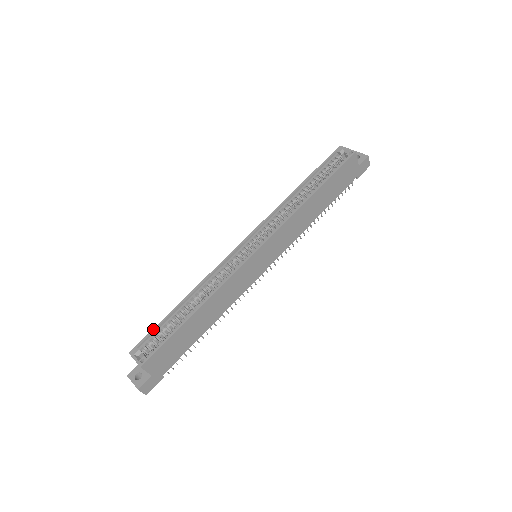
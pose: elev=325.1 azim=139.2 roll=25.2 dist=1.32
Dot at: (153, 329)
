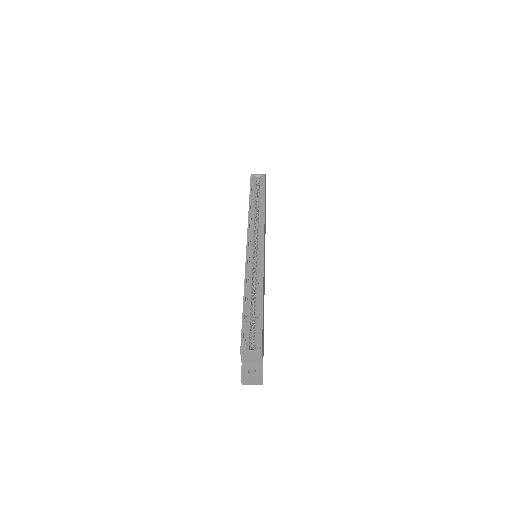
Dot at: (242, 327)
